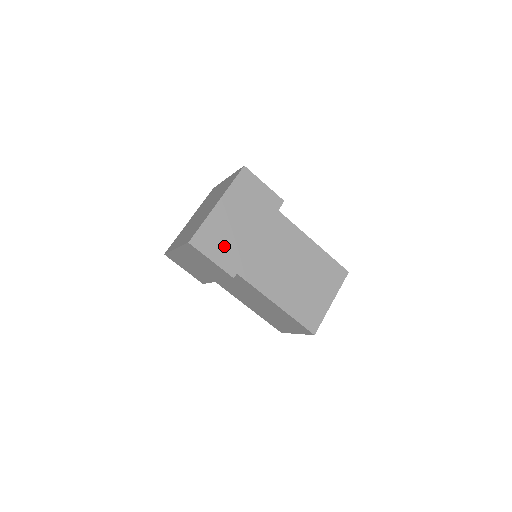
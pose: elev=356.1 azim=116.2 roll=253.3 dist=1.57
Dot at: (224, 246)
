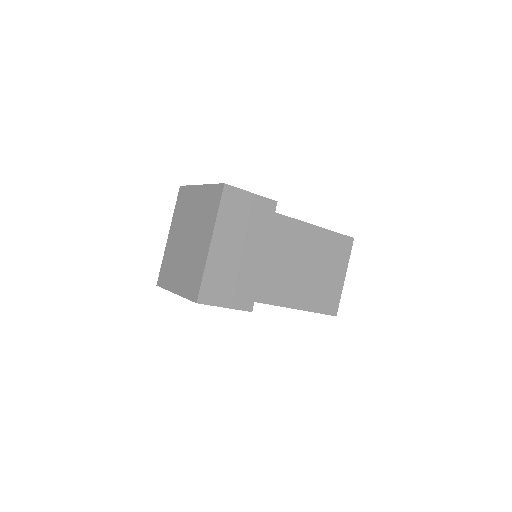
Dot at: (232, 286)
